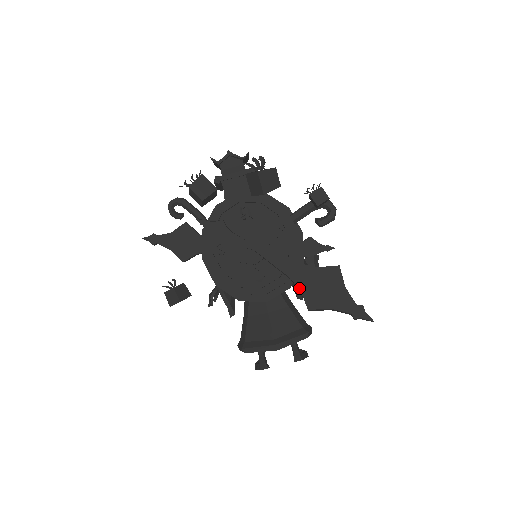
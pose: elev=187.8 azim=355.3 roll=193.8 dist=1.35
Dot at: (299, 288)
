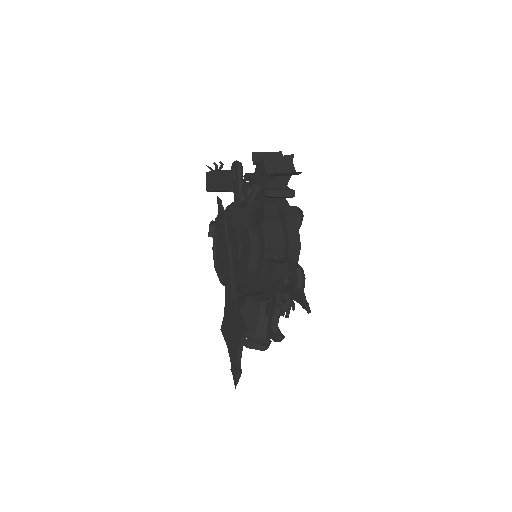
Dot at: (224, 311)
